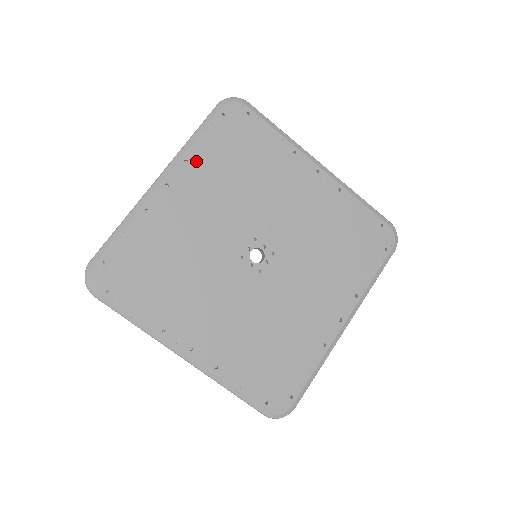
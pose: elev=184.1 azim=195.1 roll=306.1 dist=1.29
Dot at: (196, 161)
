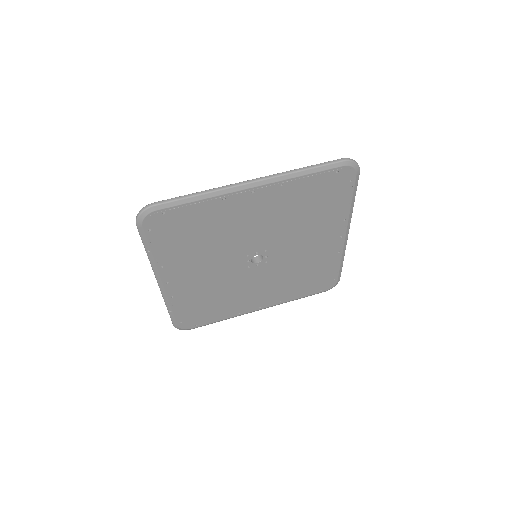
Dot at: (287, 189)
